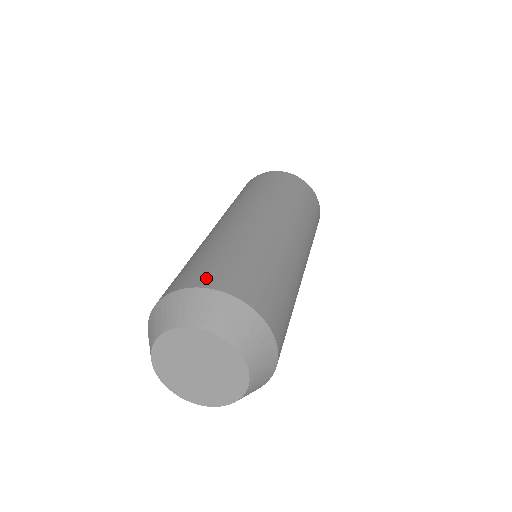
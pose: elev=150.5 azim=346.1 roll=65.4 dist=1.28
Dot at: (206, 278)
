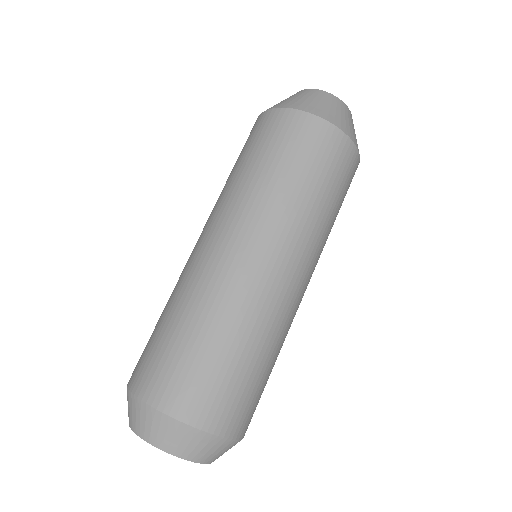
Dot at: (224, 419)
